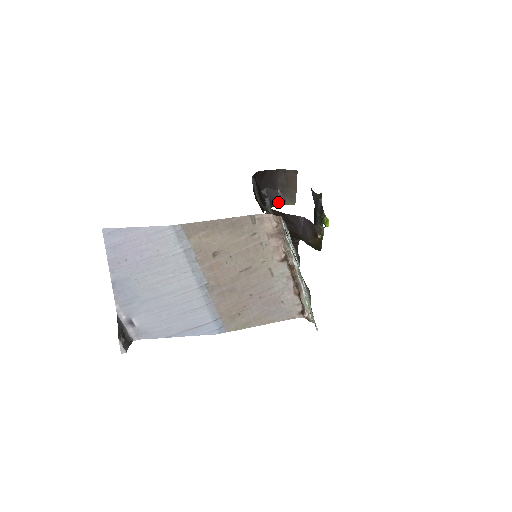
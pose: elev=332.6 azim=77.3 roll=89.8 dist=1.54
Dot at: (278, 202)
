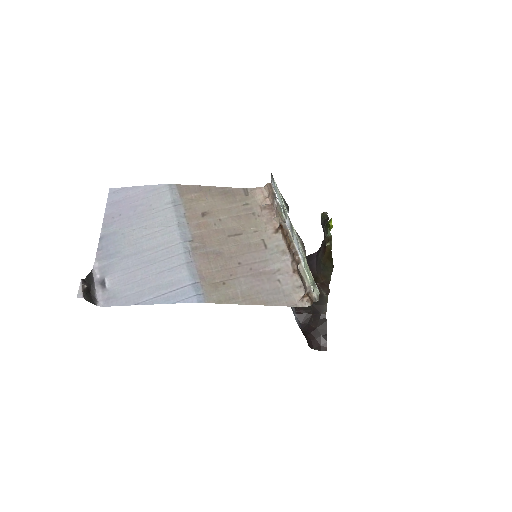
Dot at: occluded
